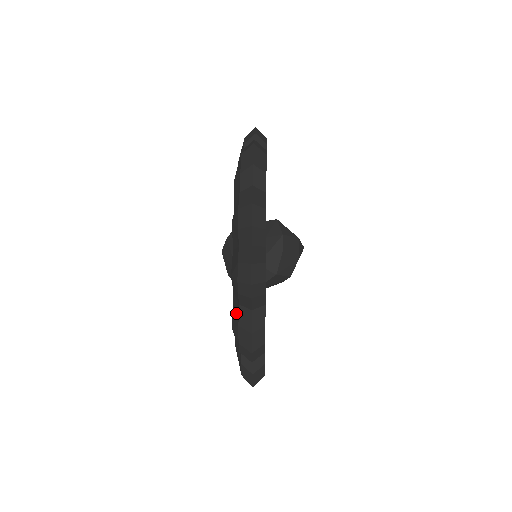
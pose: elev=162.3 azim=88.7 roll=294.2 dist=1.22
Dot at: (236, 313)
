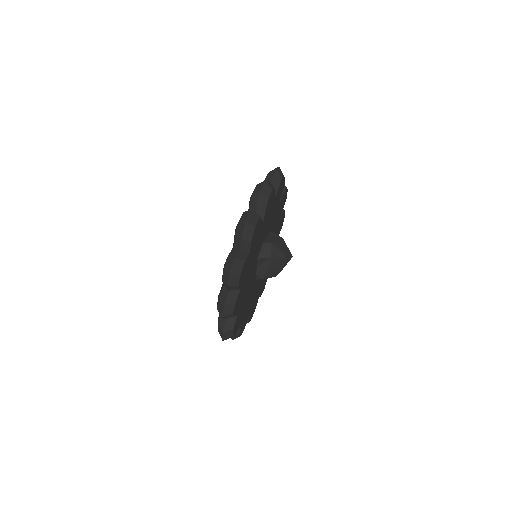
Dot at: occluded
